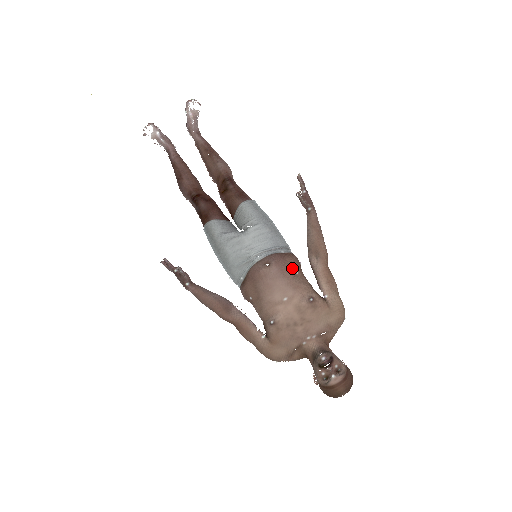
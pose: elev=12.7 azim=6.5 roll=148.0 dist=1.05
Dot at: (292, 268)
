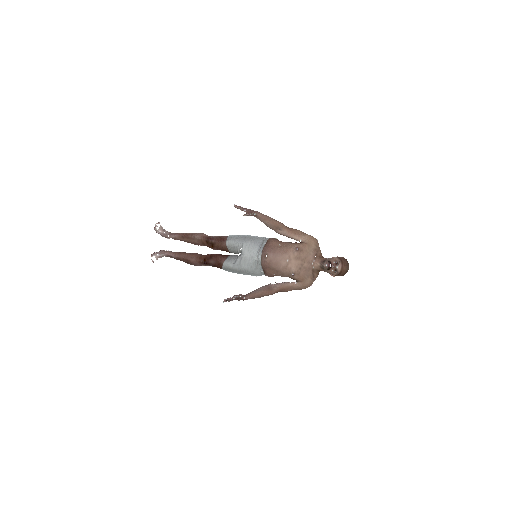
Dot at: (276, 246)
